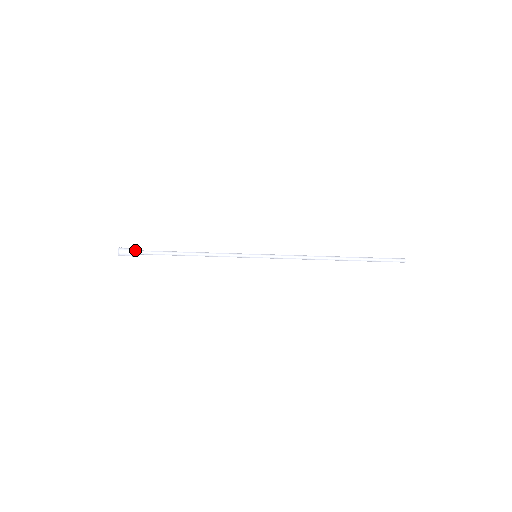
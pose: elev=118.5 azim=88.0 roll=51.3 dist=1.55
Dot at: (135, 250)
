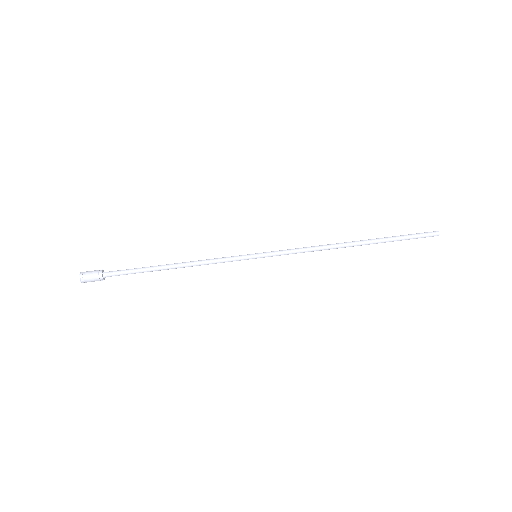
Dot at: (102, 271)
